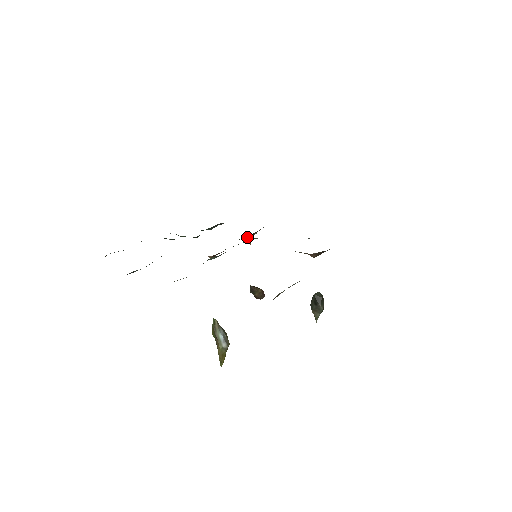
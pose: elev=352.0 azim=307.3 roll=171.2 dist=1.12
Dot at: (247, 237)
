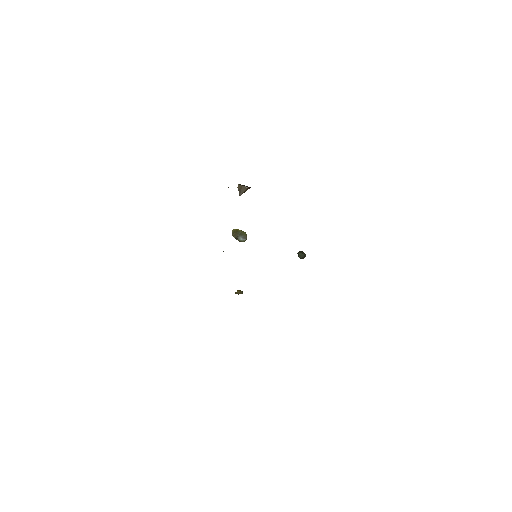
Dot at: occluded
